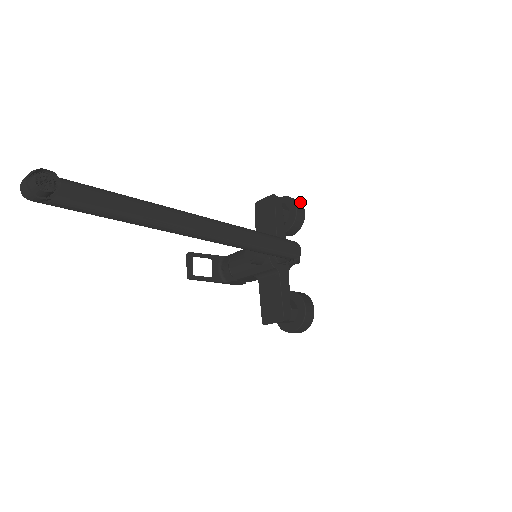
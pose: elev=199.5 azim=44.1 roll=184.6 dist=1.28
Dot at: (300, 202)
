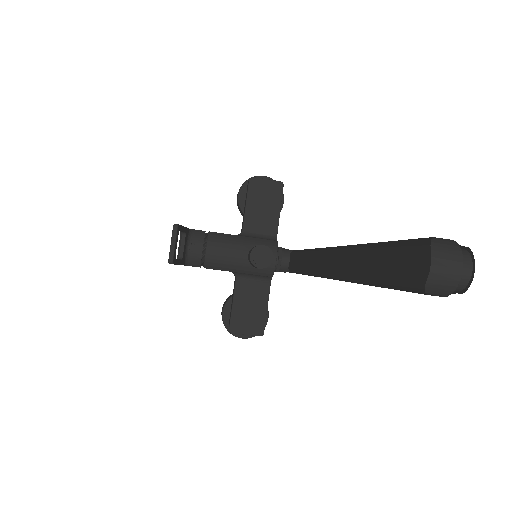
Dot at: occluded
